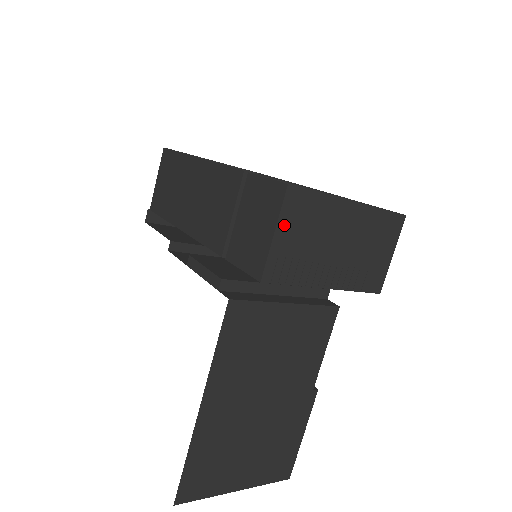
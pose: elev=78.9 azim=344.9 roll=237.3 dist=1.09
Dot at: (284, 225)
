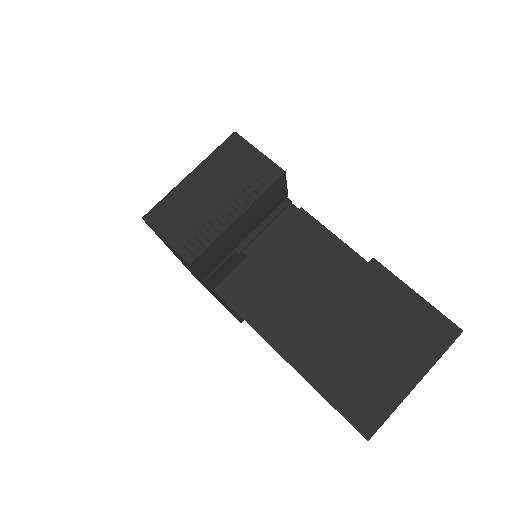
Dot at: (165, 231)
